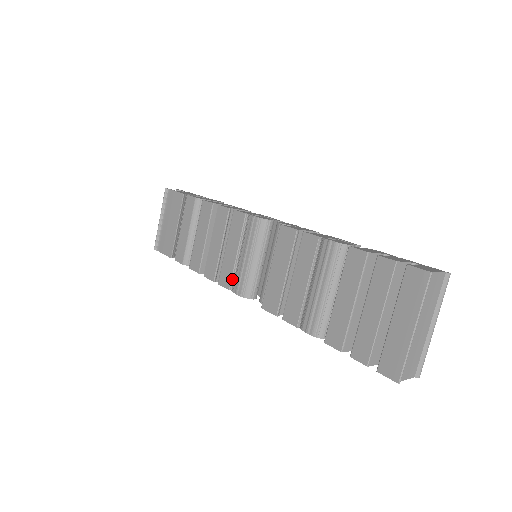
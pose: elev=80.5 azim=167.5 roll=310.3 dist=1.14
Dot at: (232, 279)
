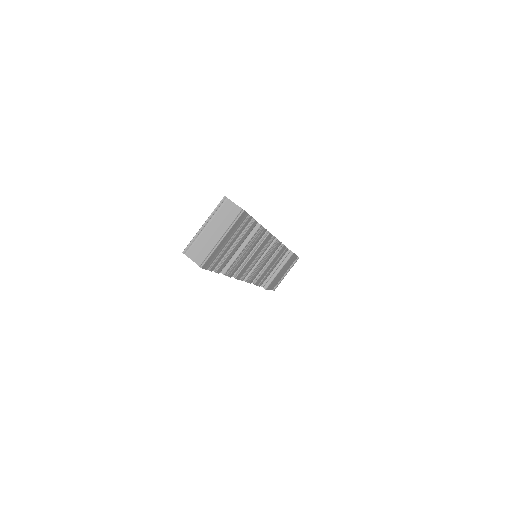
Dot at: occluded
